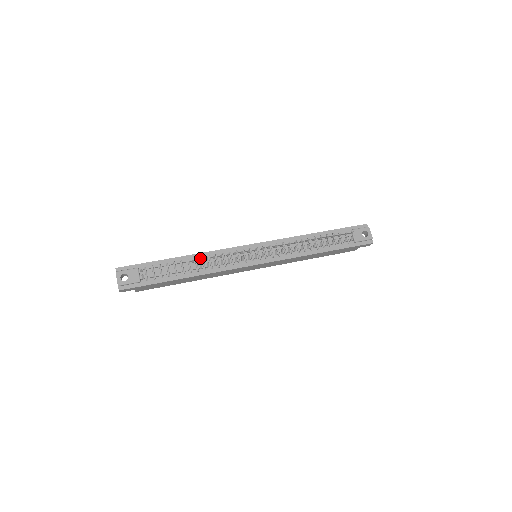
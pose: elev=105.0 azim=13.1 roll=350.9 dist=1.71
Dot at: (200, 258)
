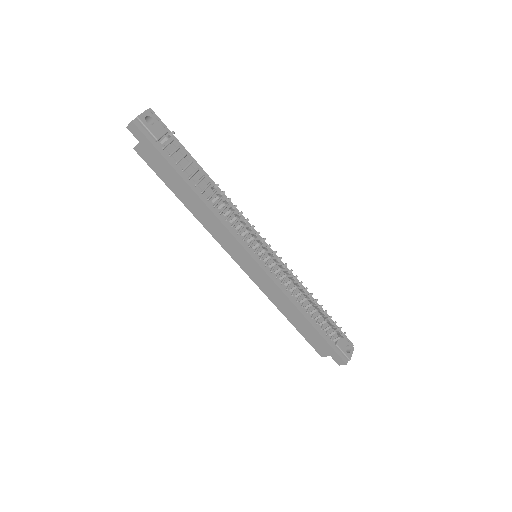
Dot at: occluded
